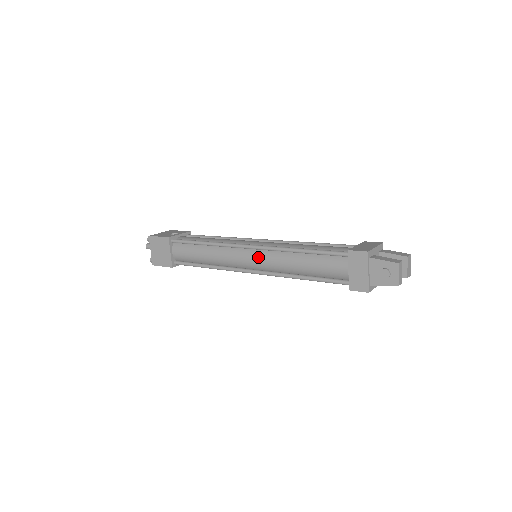
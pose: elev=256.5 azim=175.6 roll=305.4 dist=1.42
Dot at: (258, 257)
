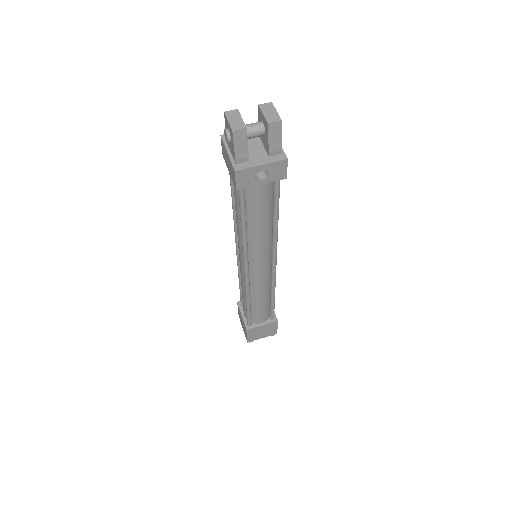
Dot at: occluded
